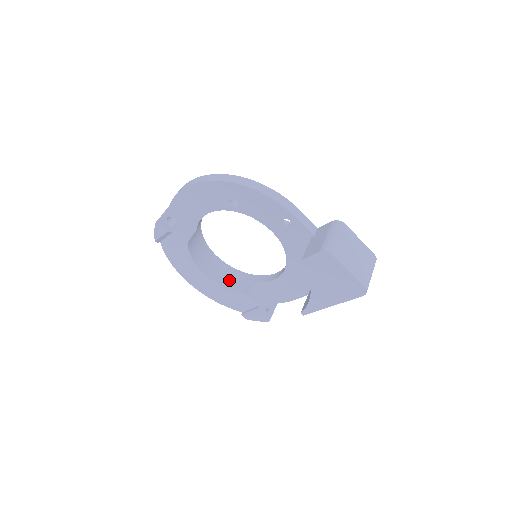
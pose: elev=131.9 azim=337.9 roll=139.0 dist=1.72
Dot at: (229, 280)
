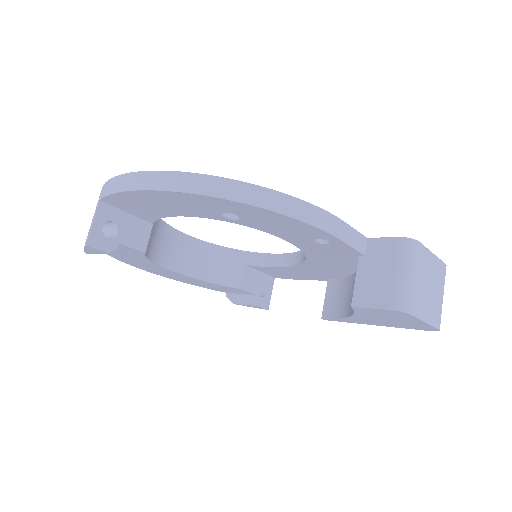
Dot at: (207, 266)
